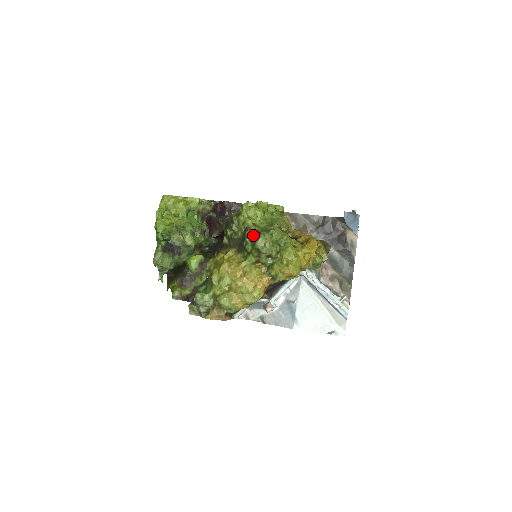
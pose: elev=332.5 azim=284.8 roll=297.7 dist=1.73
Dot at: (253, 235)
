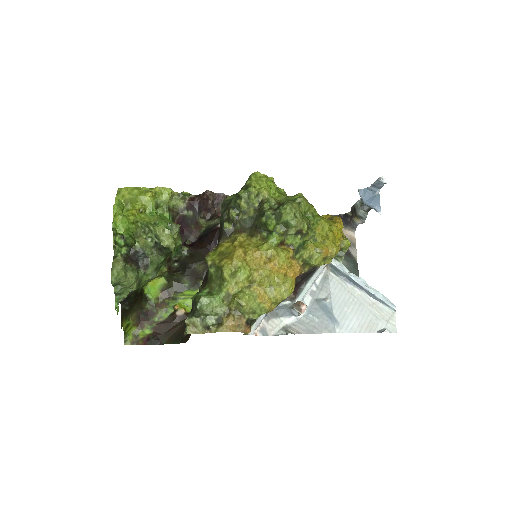
Dot at: (275, 206)
